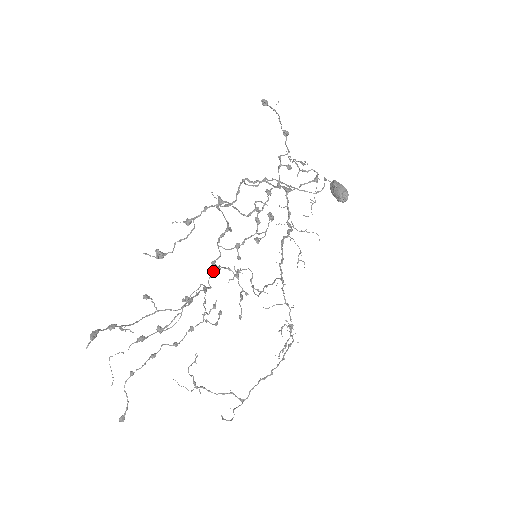
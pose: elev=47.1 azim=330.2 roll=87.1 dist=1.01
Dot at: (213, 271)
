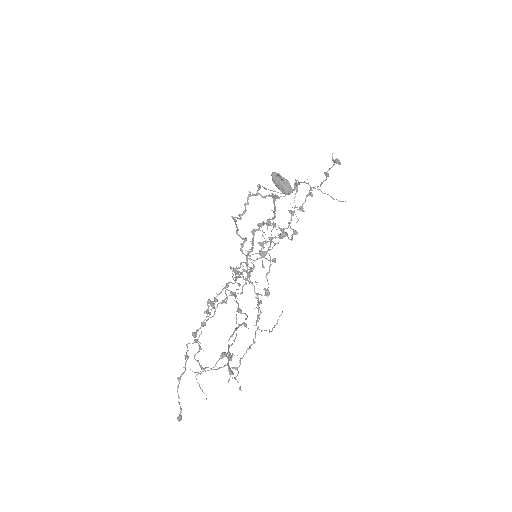
Dot at: occluded
